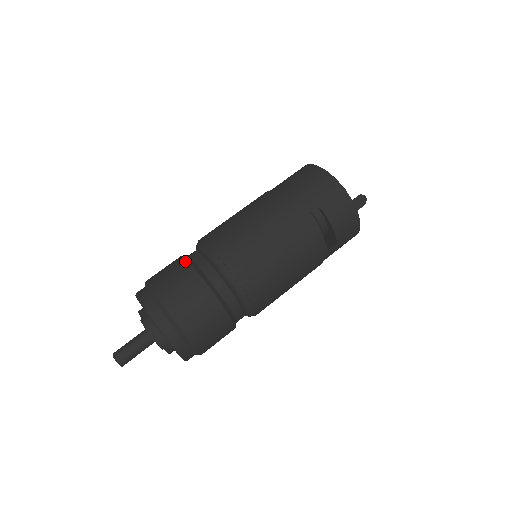
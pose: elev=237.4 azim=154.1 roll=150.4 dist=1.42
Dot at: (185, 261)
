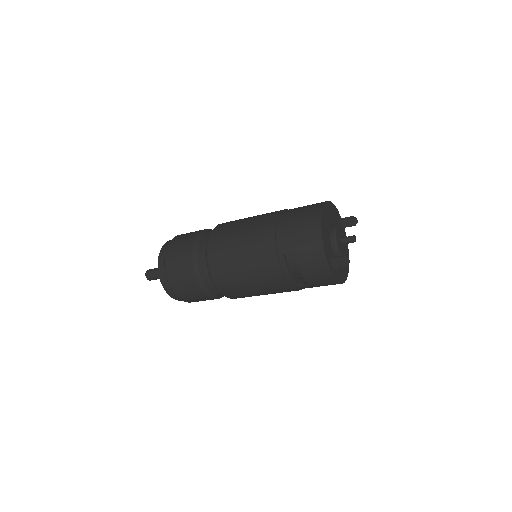
Dot at: (195, 238)
